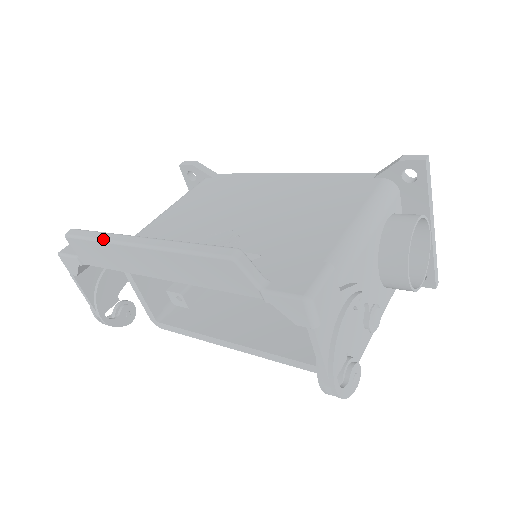
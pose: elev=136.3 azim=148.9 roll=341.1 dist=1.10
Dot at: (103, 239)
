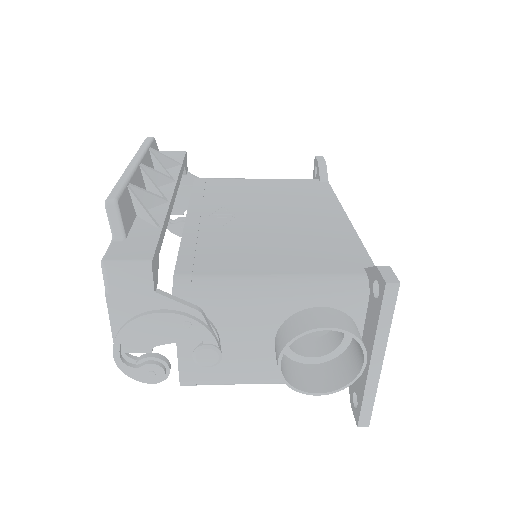
Dot at: (138, 151)
